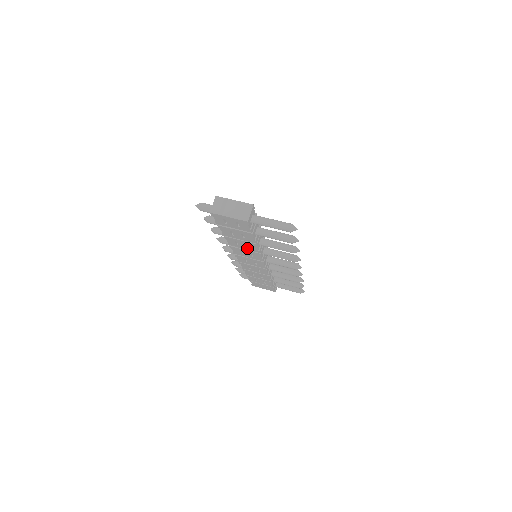
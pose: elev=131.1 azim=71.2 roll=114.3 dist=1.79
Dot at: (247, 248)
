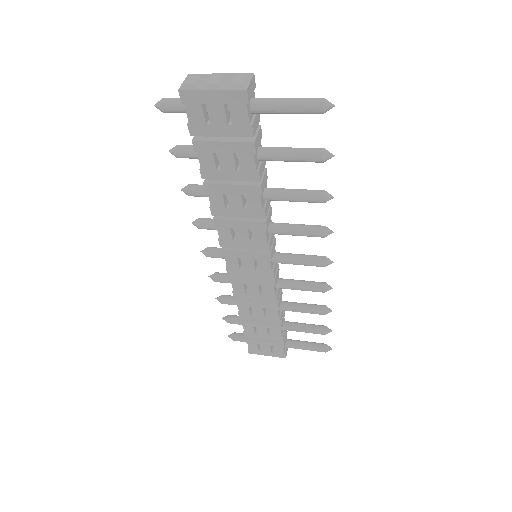
Dot at: (243, 212)
